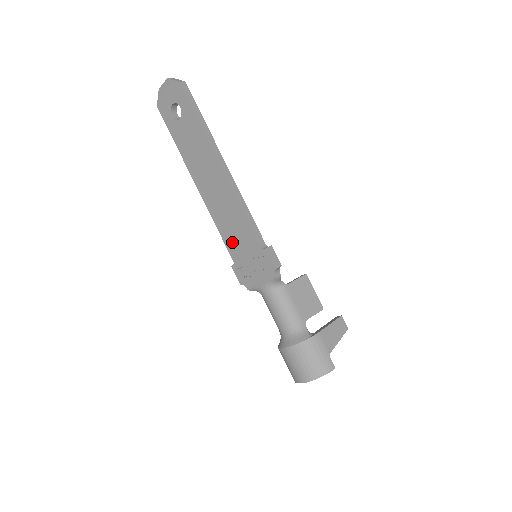
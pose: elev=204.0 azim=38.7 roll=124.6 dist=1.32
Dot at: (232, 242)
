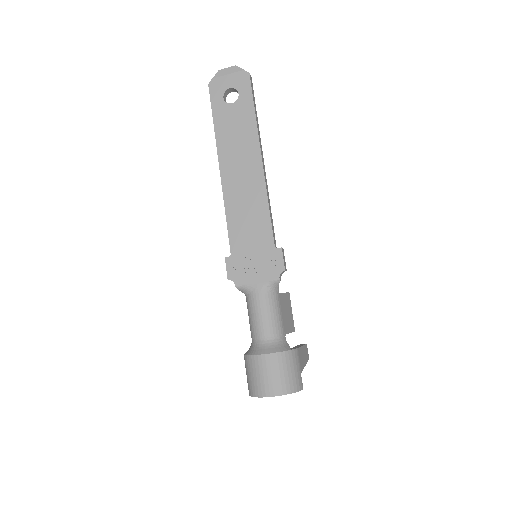
Dot at: (239, 233)
